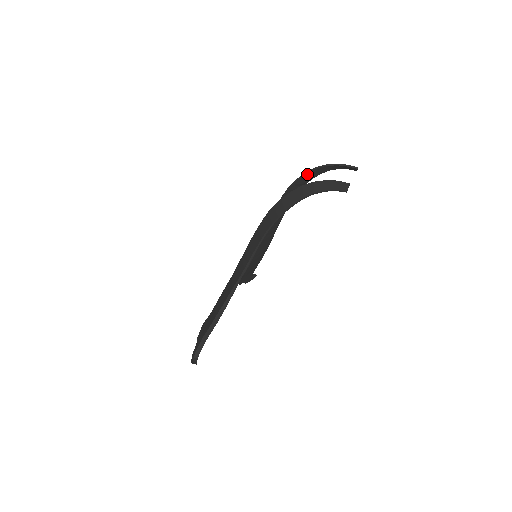
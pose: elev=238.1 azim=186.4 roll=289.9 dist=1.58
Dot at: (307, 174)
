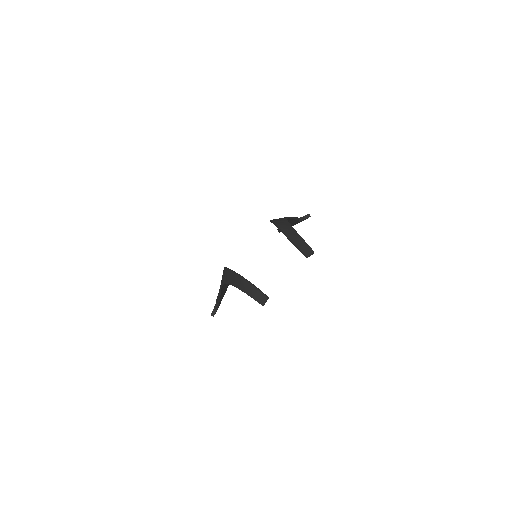
Dot at: occluded
